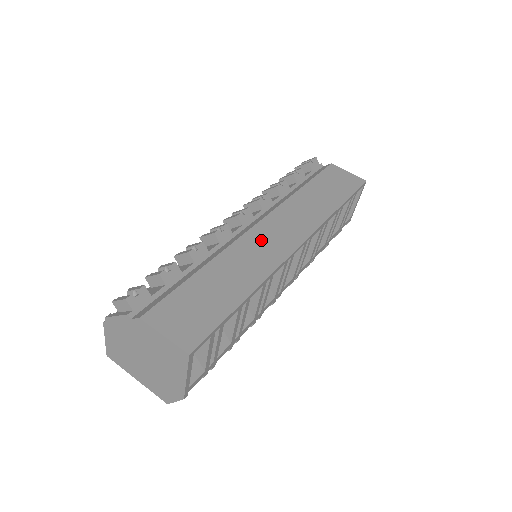
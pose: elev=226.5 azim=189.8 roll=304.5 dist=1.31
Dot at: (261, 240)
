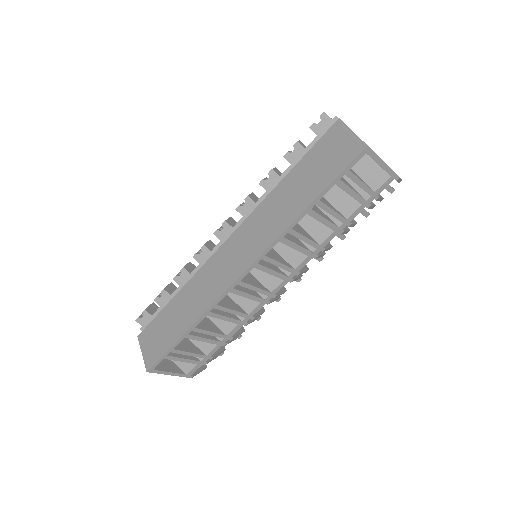
Dot at: (219, 265)
